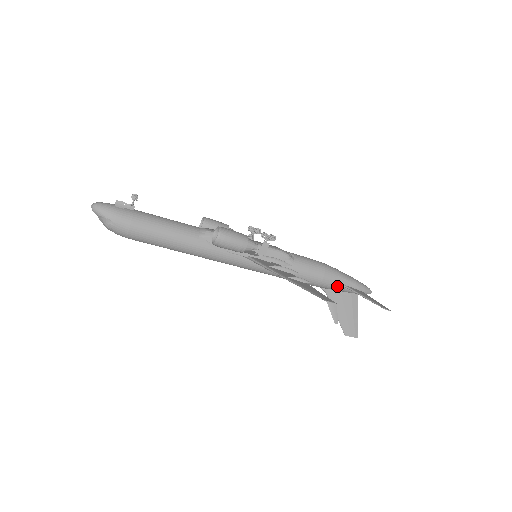
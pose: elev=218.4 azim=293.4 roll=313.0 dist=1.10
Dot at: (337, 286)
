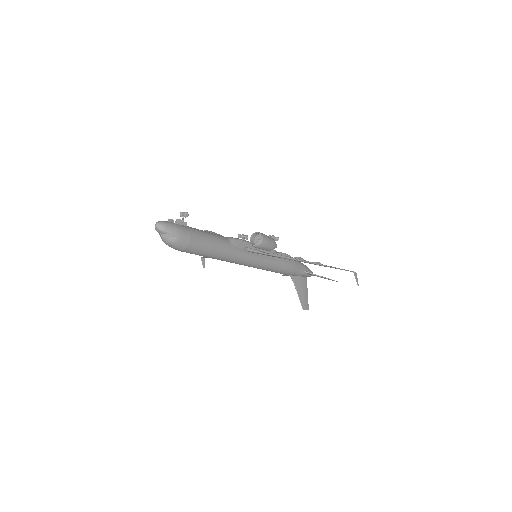
Dot at: (301, 272)
